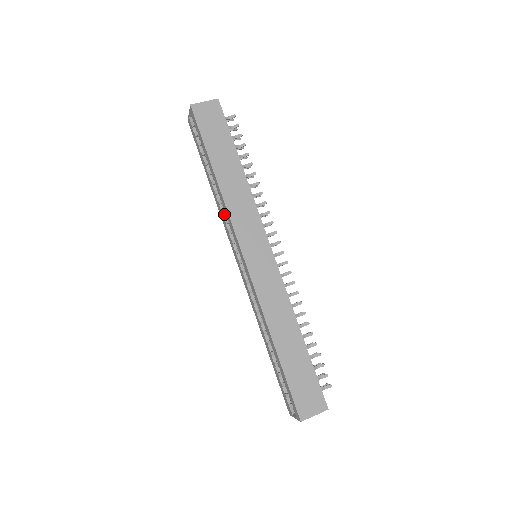
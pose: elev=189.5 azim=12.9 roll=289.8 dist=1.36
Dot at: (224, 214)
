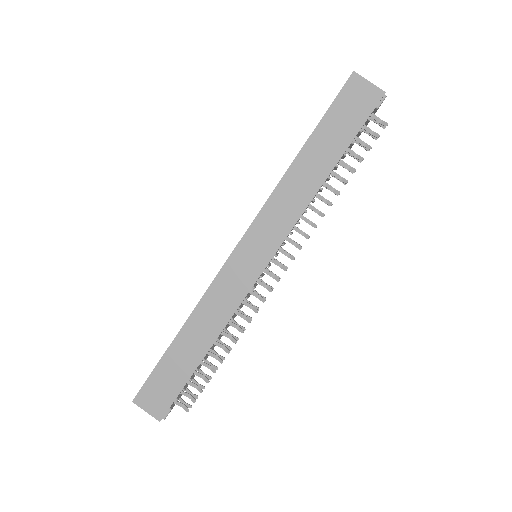
Dot at: occluded
